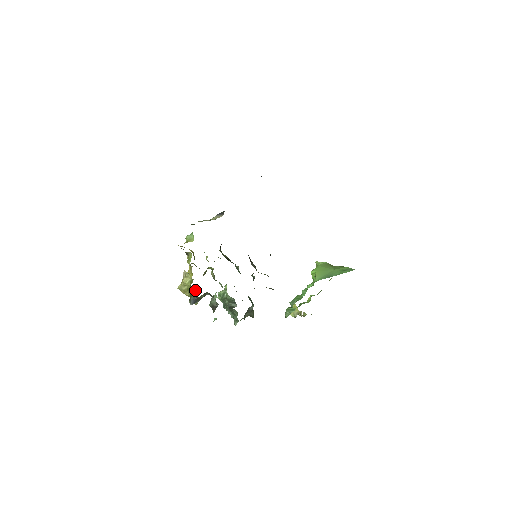
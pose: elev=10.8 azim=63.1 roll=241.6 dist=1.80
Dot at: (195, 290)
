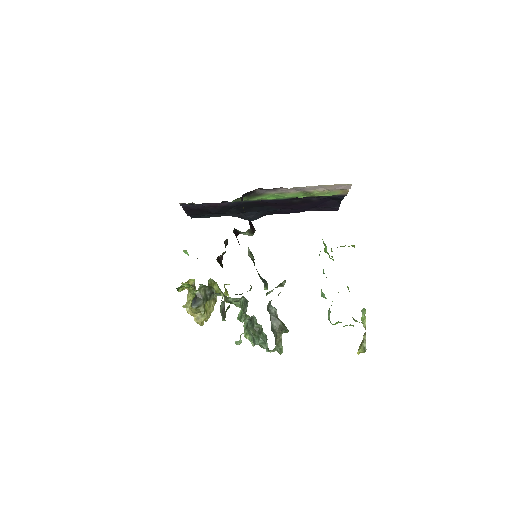
Dot at: occluded
